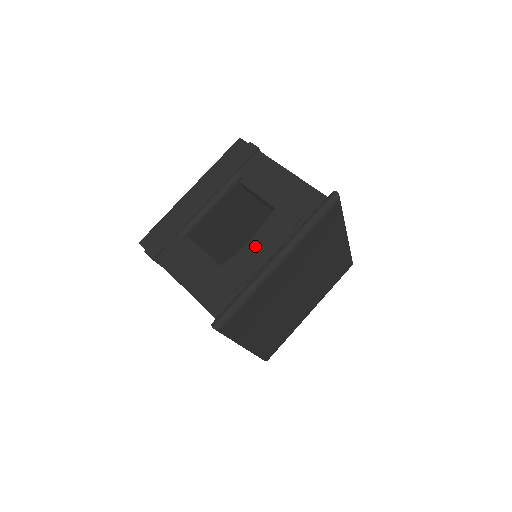
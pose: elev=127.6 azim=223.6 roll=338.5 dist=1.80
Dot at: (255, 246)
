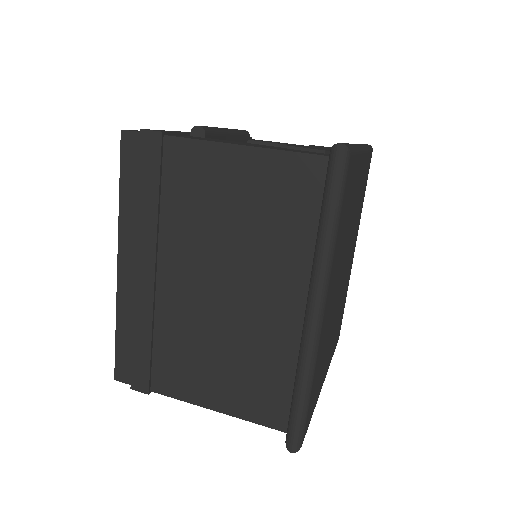
Dot at: occluded
